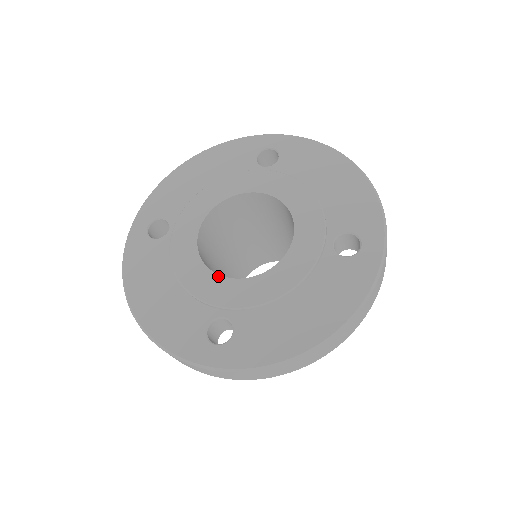
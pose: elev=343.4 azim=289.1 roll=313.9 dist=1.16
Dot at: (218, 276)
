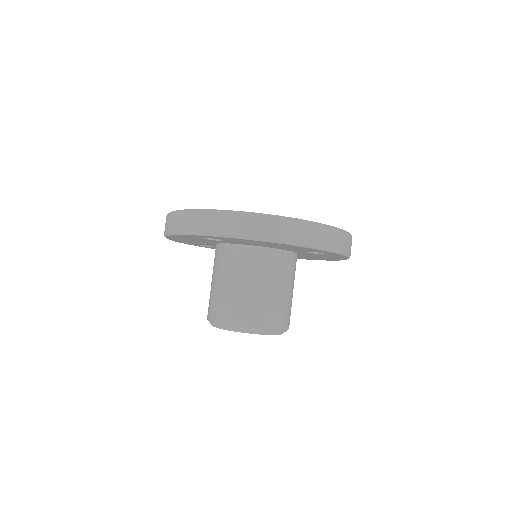
Dot at: occluded
